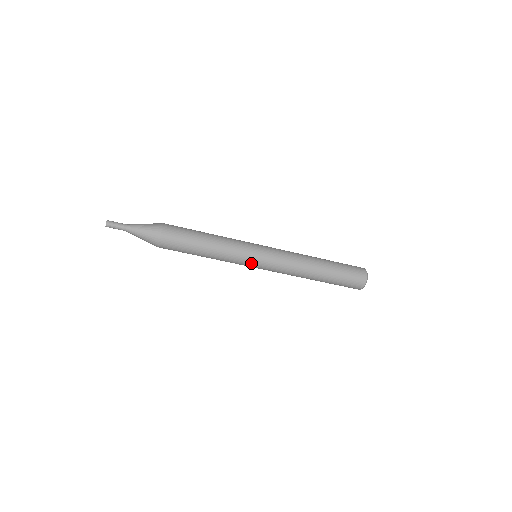
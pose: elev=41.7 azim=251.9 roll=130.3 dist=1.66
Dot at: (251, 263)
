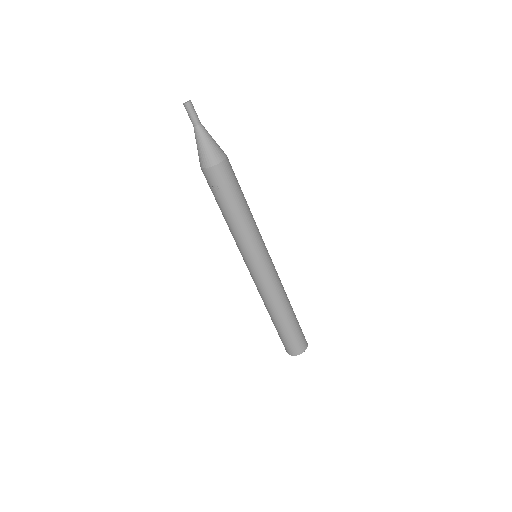
Dot at: (259, 255)
